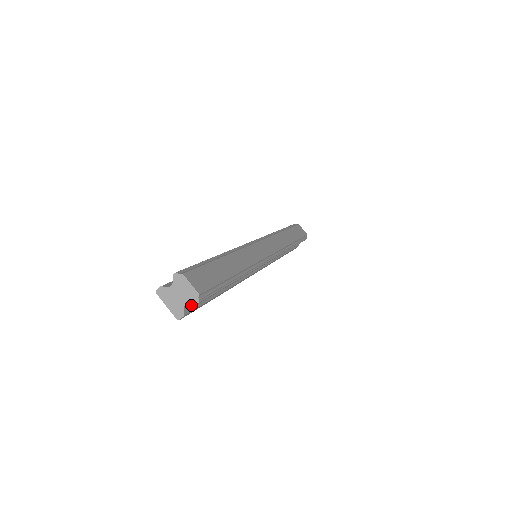
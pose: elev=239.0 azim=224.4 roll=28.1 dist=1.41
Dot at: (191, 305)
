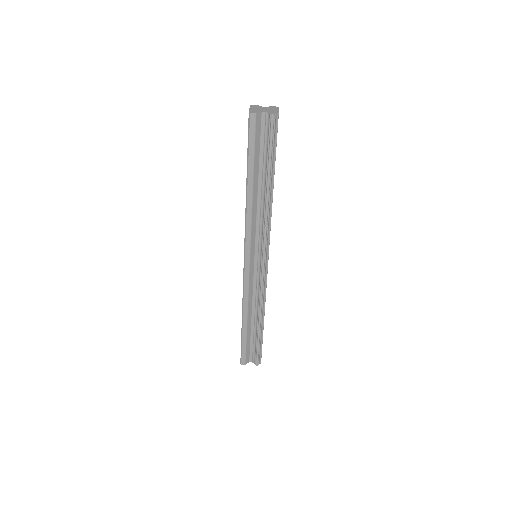
Dot at: (259, 124)
